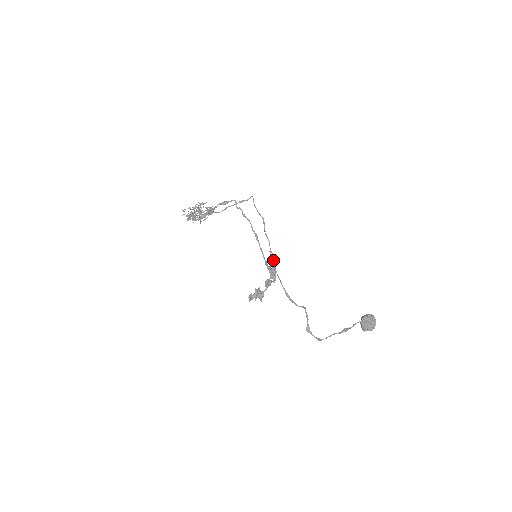
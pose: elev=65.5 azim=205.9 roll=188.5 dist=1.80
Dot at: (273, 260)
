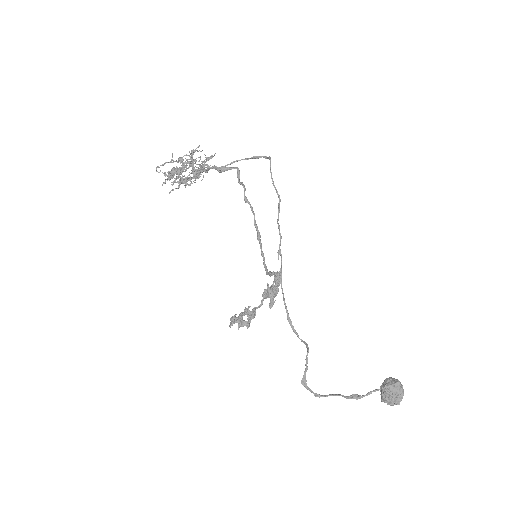
Dot at: occluded
